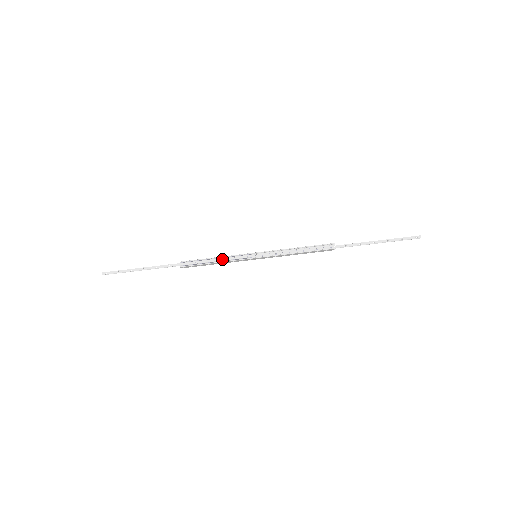
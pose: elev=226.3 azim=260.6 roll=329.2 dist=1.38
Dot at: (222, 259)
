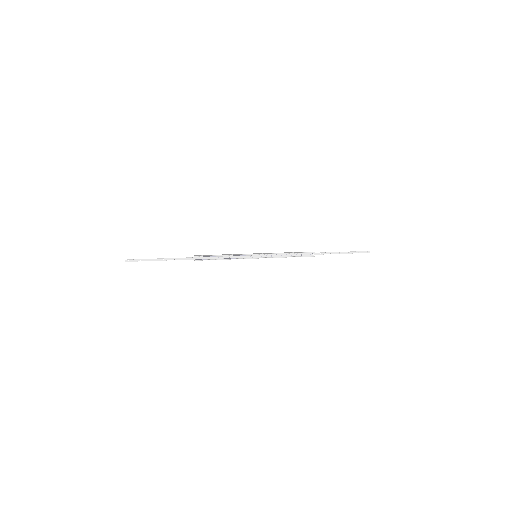
Dot at: (230, 257)
